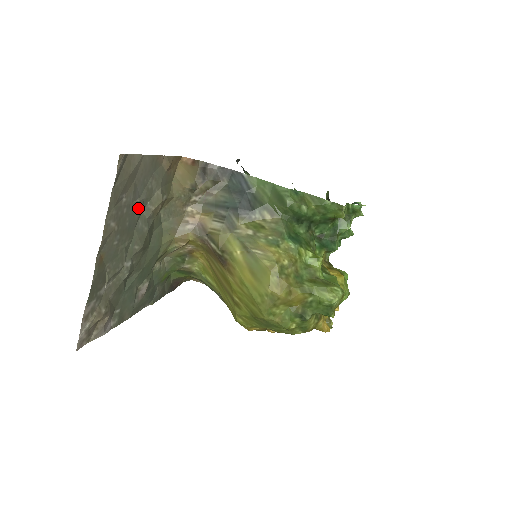
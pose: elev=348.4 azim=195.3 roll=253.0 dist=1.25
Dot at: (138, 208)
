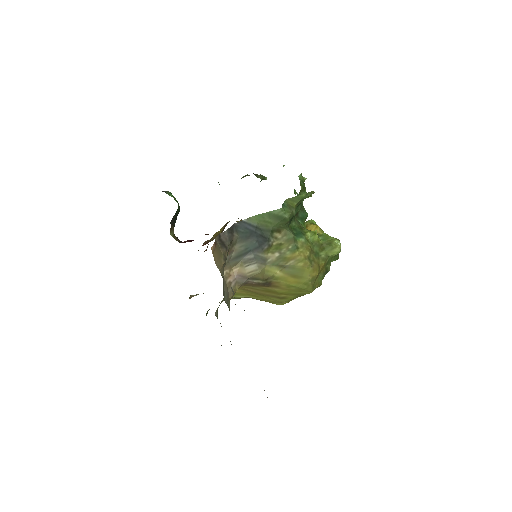
Dot at: occluded
